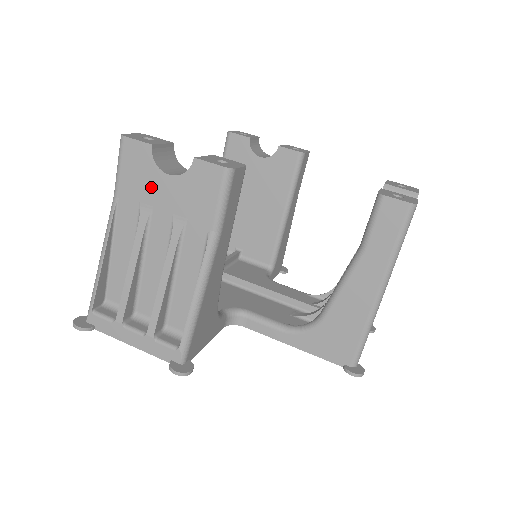
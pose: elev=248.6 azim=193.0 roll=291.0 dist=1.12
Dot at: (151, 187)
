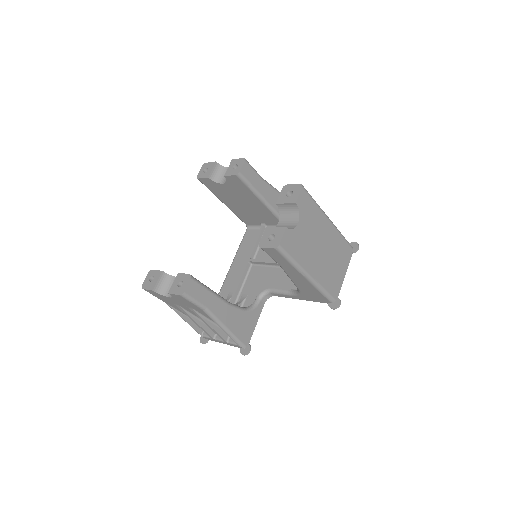
Dot at: (170, 300)
